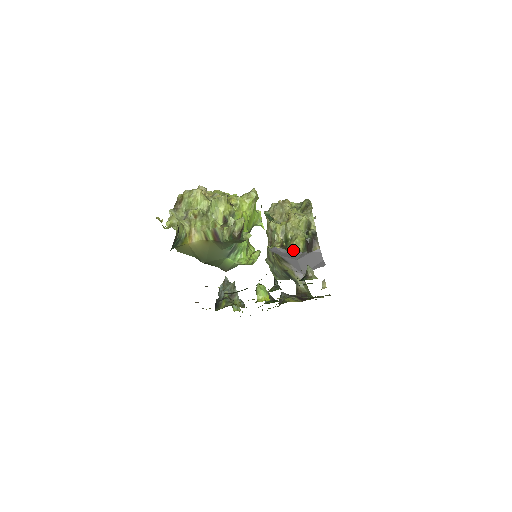
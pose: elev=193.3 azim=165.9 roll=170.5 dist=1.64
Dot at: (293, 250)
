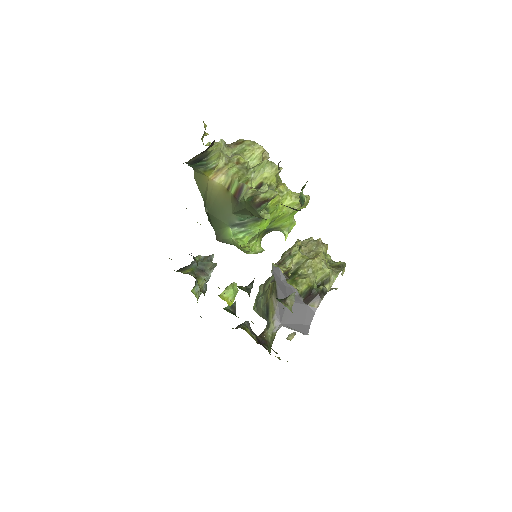
Dot at: (293, 284)
